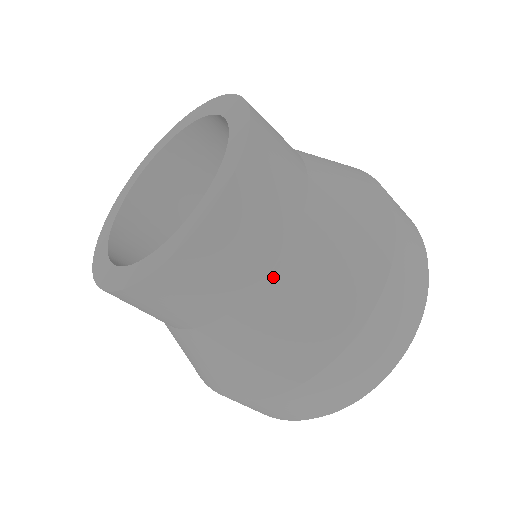
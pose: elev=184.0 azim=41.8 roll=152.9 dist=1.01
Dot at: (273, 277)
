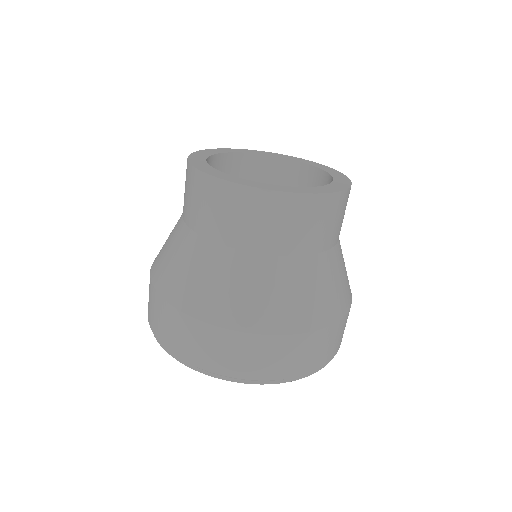
Dot at: (336, 247)
